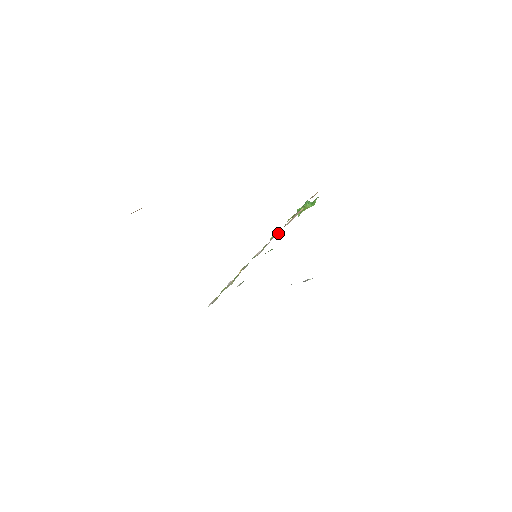
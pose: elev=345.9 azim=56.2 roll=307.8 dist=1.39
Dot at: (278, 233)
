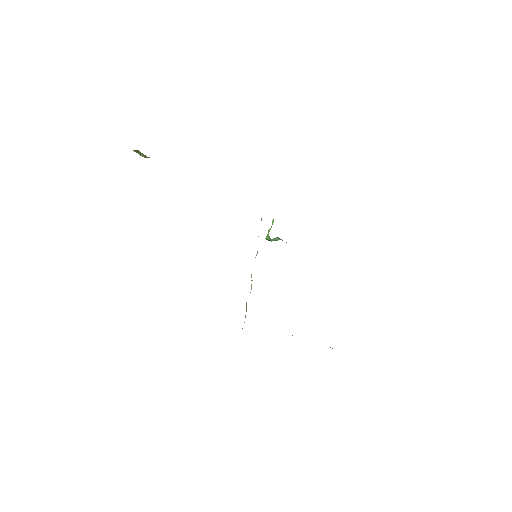
Dot at: occluded
